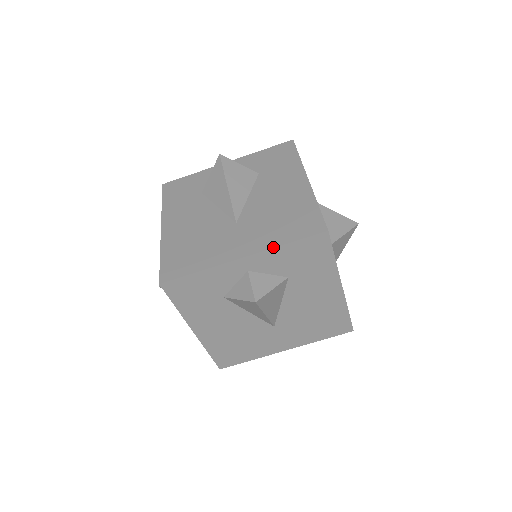
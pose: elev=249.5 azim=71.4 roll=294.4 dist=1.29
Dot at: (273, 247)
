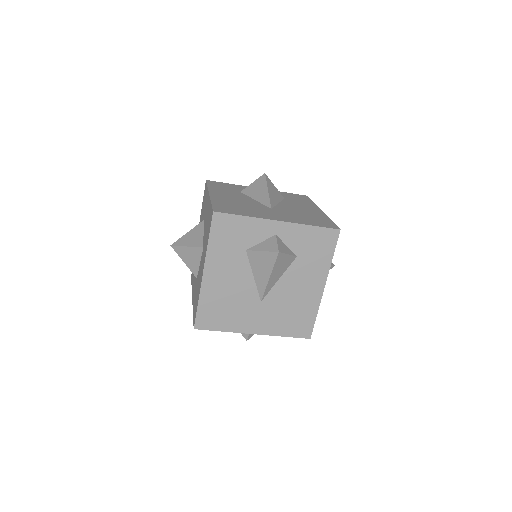
Dot at: occluded
